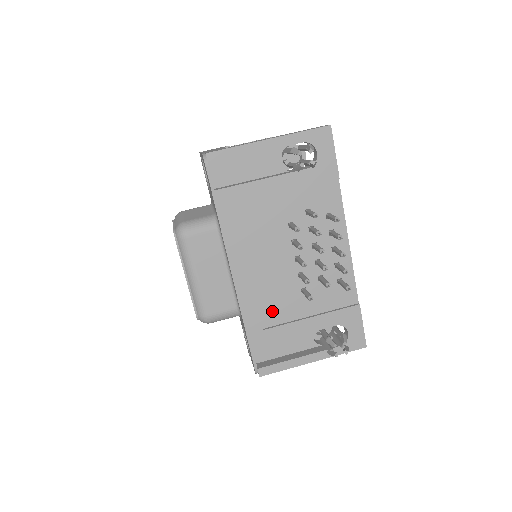
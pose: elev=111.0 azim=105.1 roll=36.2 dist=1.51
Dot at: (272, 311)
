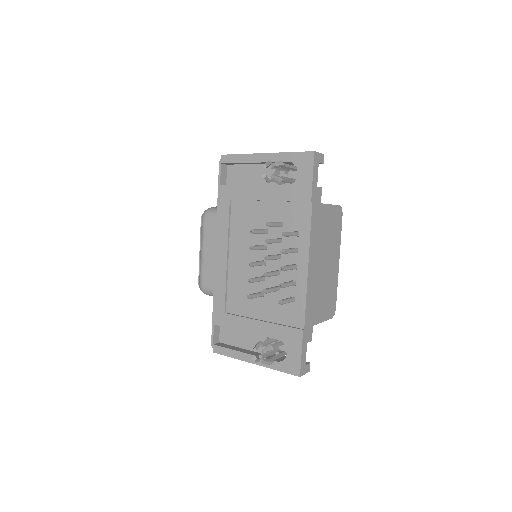
Dot at: (236, 300)
